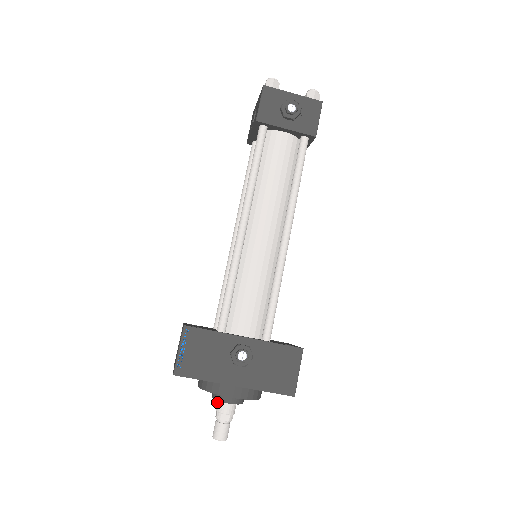
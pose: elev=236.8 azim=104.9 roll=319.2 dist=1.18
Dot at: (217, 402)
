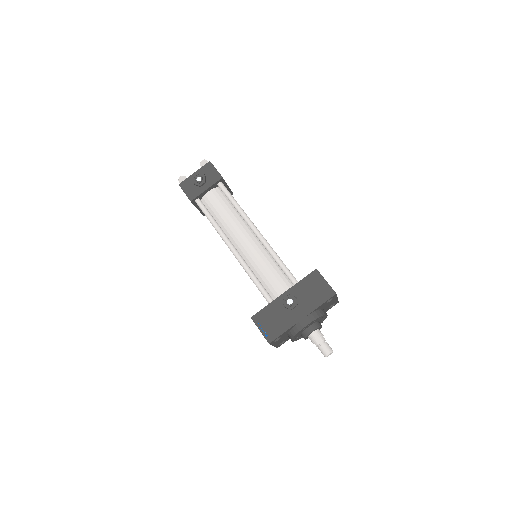
Dot at: occluded
